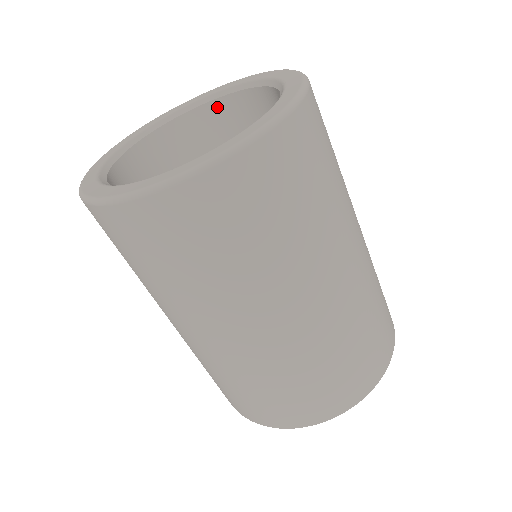
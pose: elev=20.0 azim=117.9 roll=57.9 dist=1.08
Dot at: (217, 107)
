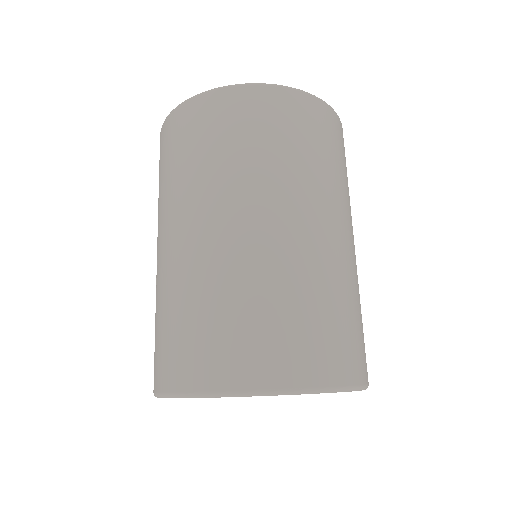
Dot at: occluded
